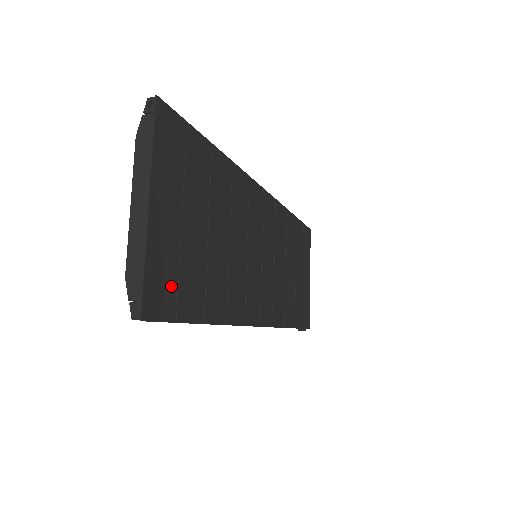
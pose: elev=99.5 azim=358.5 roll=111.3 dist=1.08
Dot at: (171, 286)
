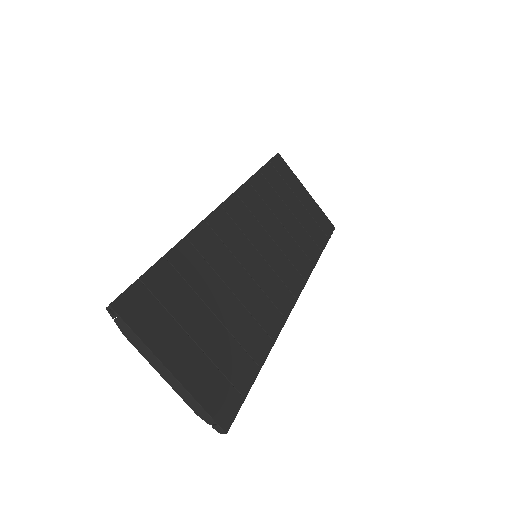
Dot at: (224, 387)
